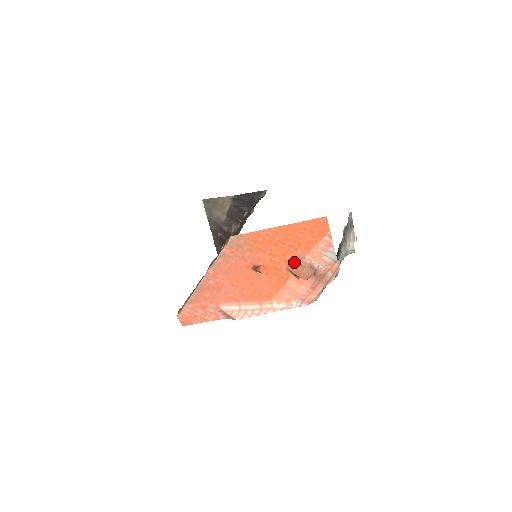
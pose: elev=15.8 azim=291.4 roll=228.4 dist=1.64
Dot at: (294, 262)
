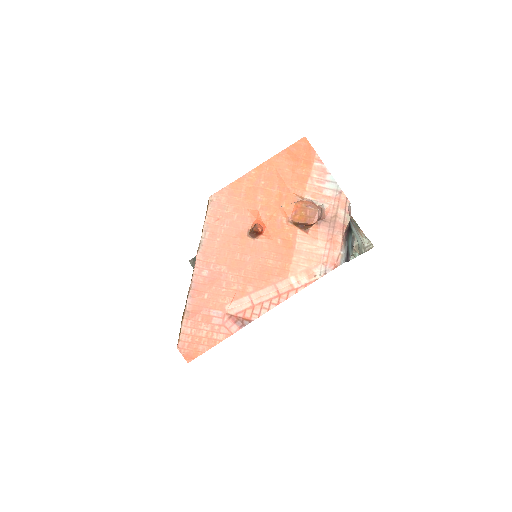
Dot at: (293, 209)
